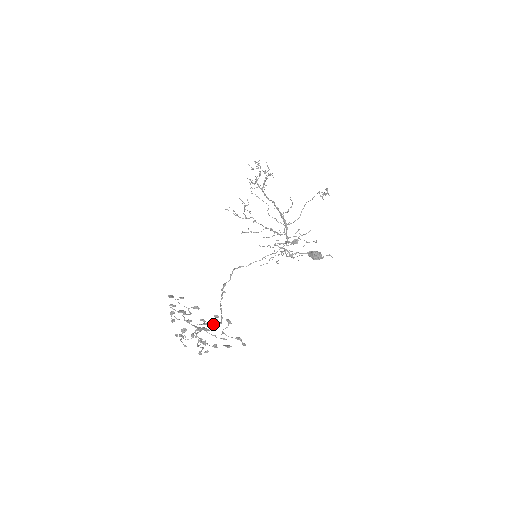
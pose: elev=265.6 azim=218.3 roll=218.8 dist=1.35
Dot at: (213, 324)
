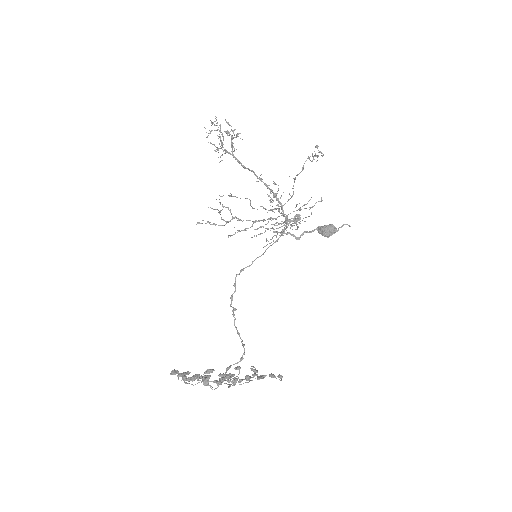
Dot at: occluded
